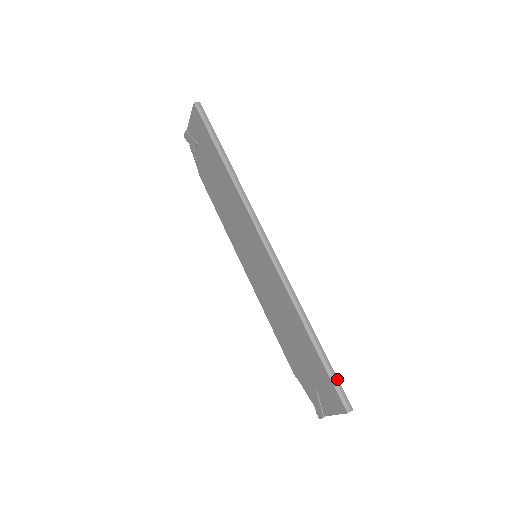
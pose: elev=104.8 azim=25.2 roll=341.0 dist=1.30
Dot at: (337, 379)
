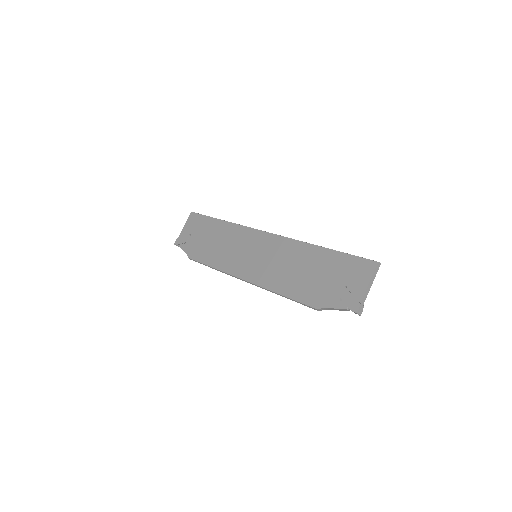
Dot at: occluded
